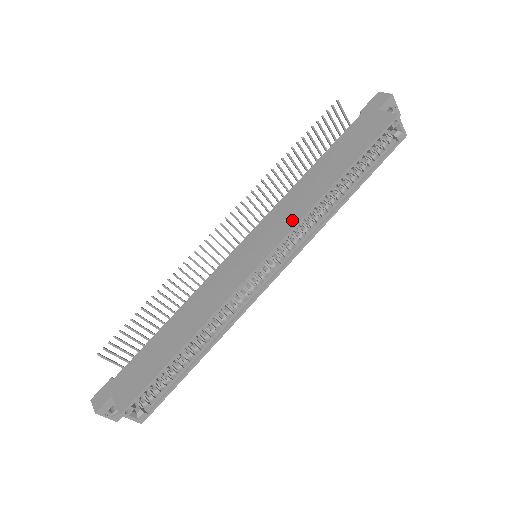
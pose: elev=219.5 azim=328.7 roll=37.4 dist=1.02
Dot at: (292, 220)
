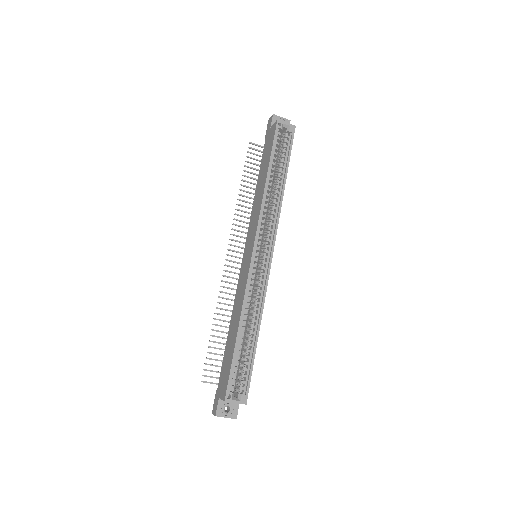
Dot at: (257, 218)
